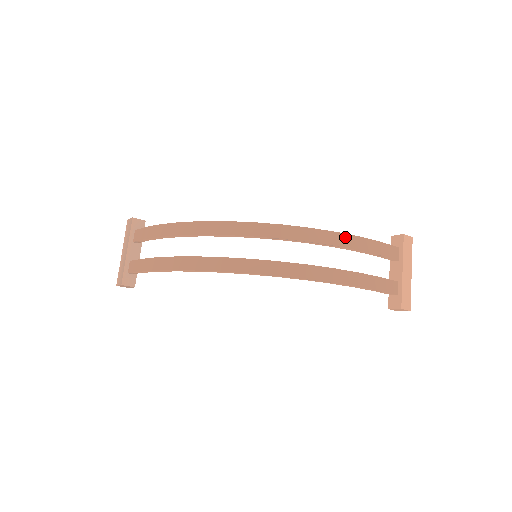
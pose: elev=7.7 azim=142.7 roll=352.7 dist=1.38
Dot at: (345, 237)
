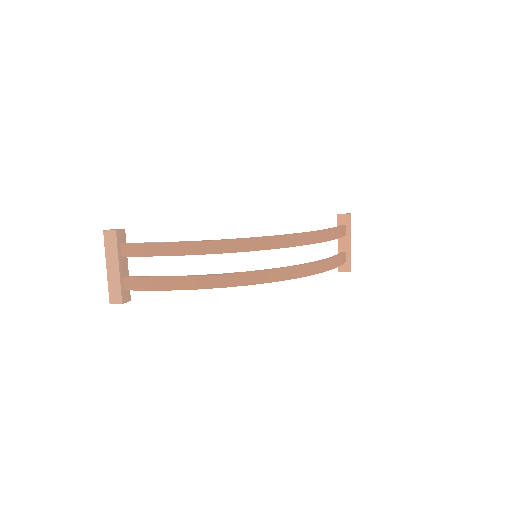
Dot at: (327, 232)
